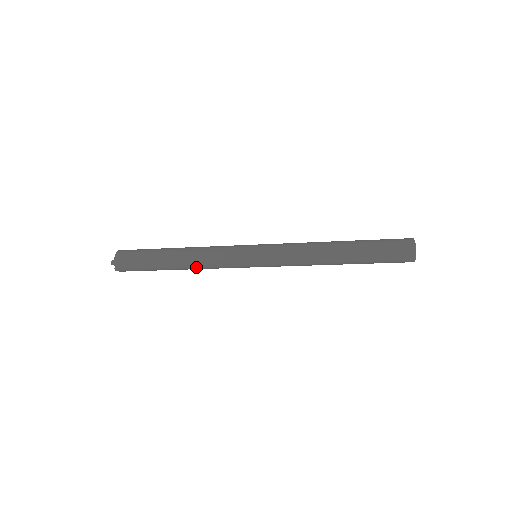
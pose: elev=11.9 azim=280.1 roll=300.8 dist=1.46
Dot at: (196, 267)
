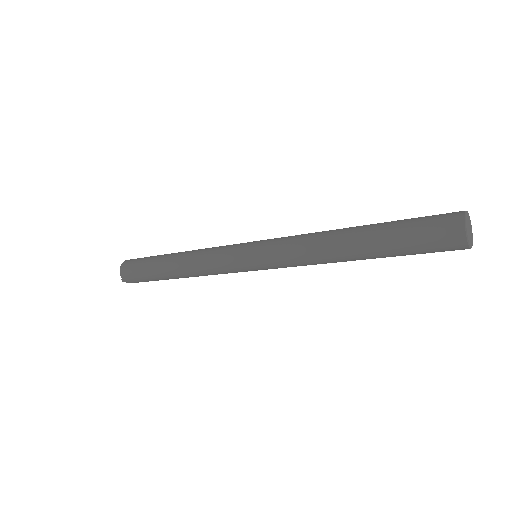
Dot at: occluded
